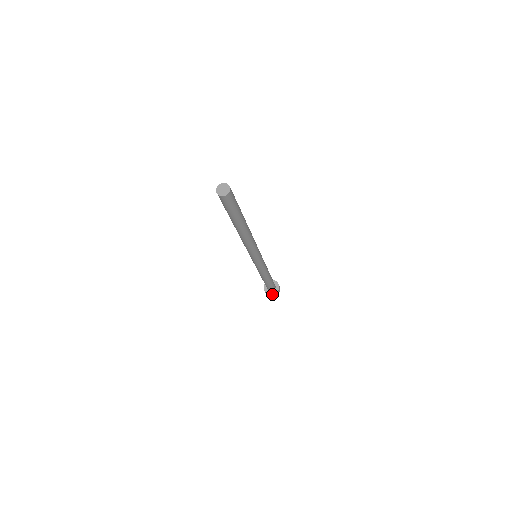
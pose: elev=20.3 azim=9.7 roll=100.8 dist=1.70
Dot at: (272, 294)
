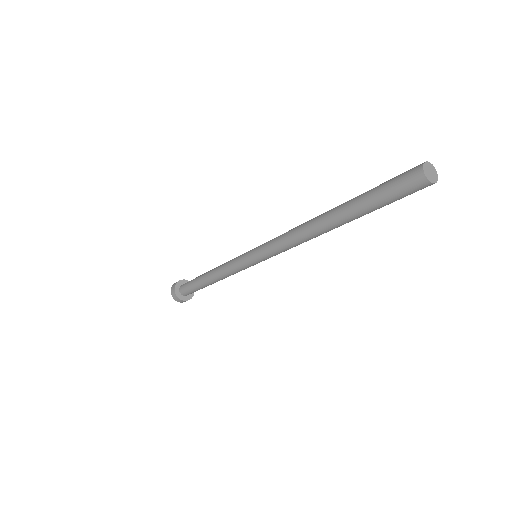
Dot at: occluded
